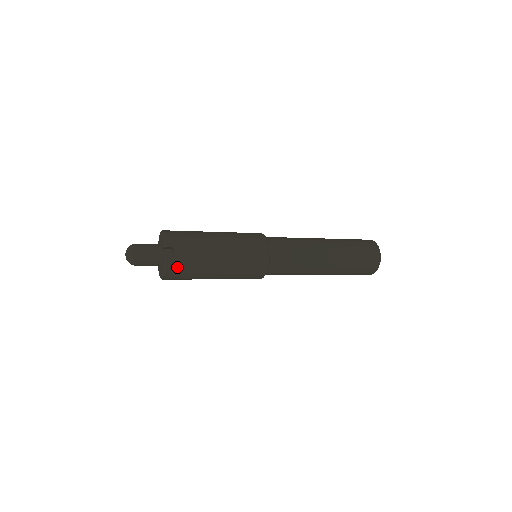
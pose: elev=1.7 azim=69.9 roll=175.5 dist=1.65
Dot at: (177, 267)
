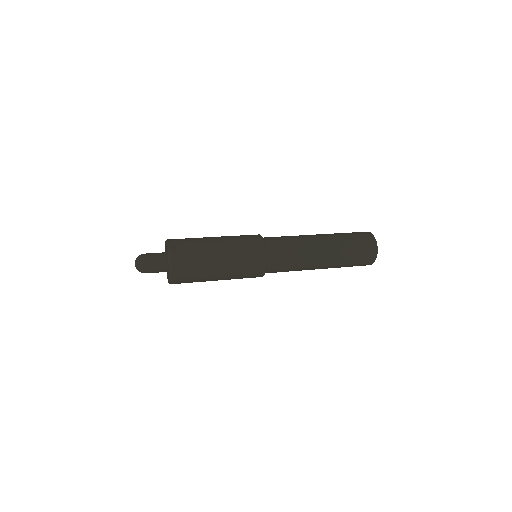
Dot at: (180, 260)
